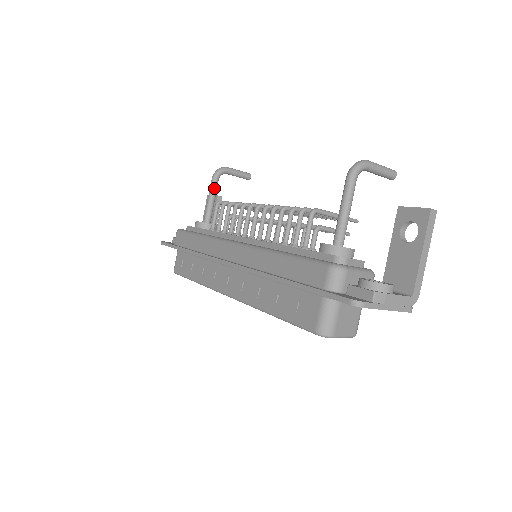
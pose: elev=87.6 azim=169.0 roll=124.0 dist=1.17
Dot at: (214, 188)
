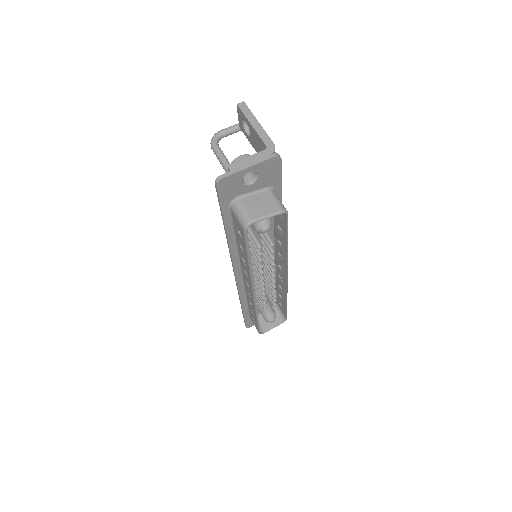
Dot at: occluded
